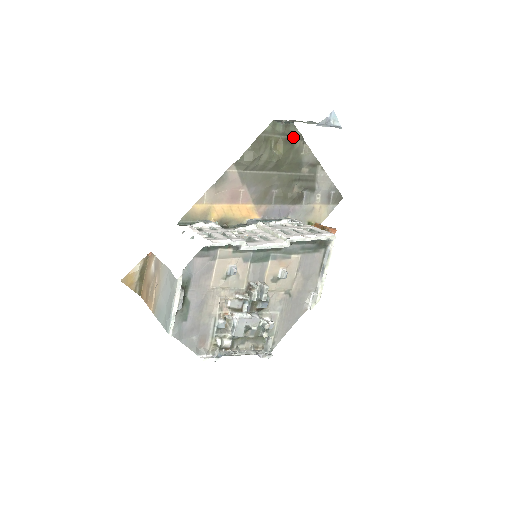
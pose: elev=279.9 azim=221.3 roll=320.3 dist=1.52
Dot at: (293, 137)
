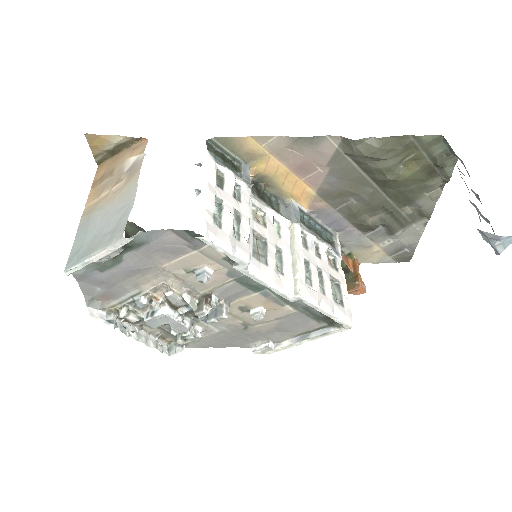
Dot at: (439, 171)
